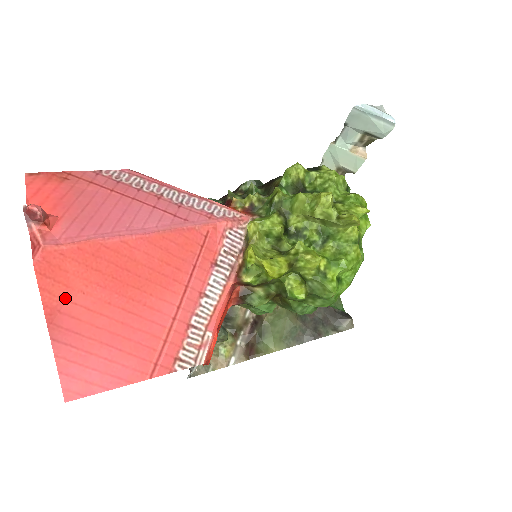
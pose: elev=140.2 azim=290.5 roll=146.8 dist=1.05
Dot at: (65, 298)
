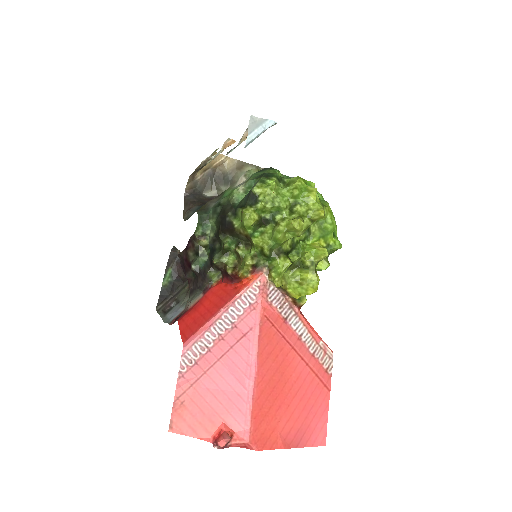
Dot at: (279, 434)
